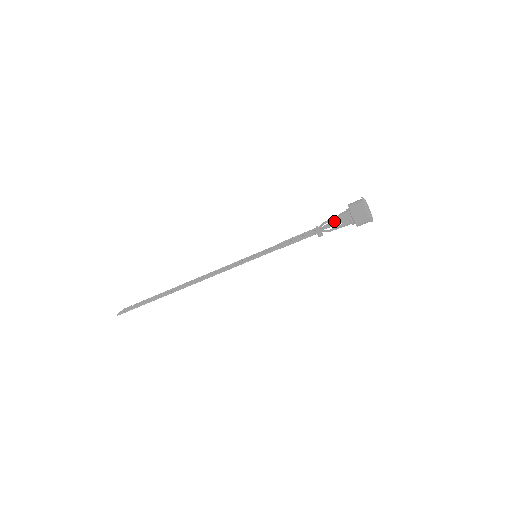
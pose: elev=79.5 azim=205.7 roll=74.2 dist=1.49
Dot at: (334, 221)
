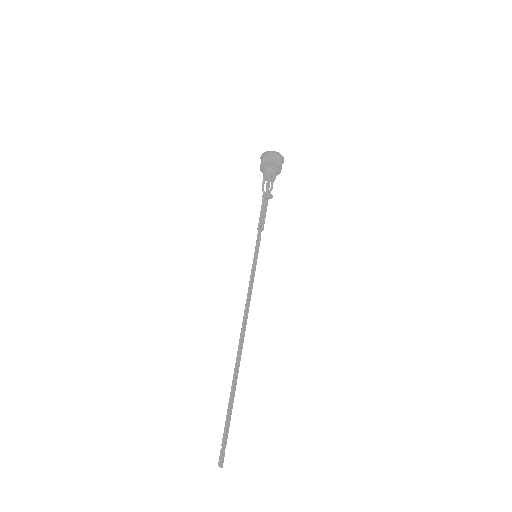
Dot at: occluded
